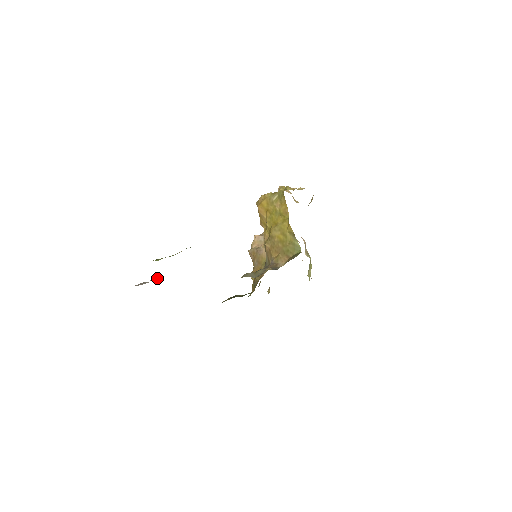
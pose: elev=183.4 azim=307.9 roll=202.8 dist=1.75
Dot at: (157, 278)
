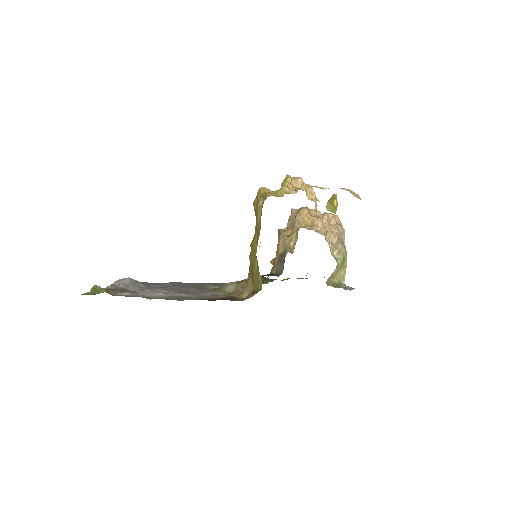
Dot at: (123, 286)
